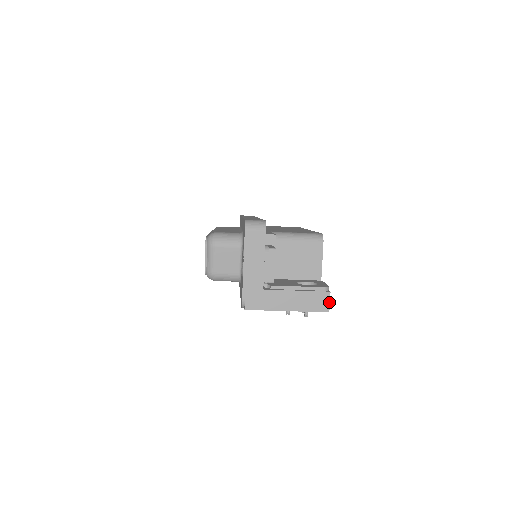
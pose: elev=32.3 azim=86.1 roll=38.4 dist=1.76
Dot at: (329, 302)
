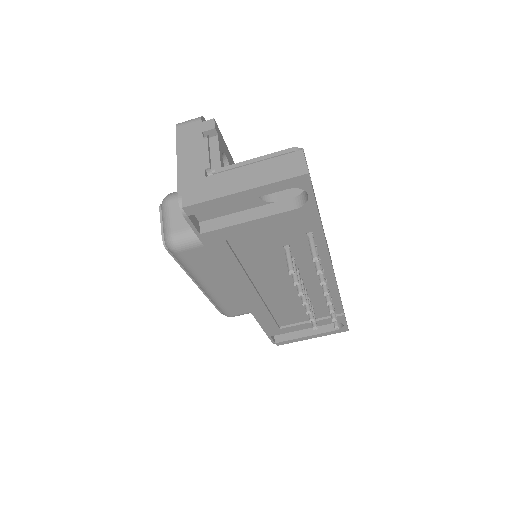
Dot at: (304, 162)
